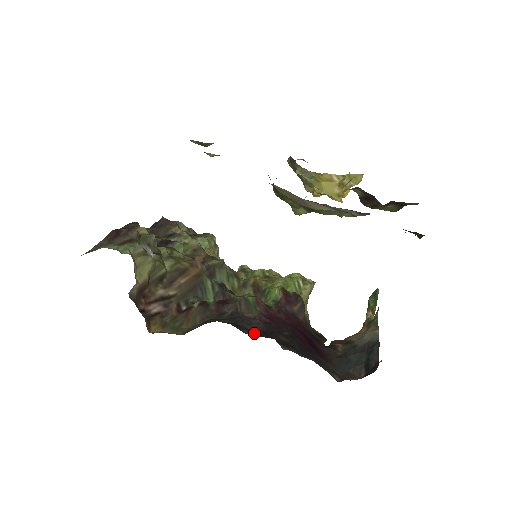
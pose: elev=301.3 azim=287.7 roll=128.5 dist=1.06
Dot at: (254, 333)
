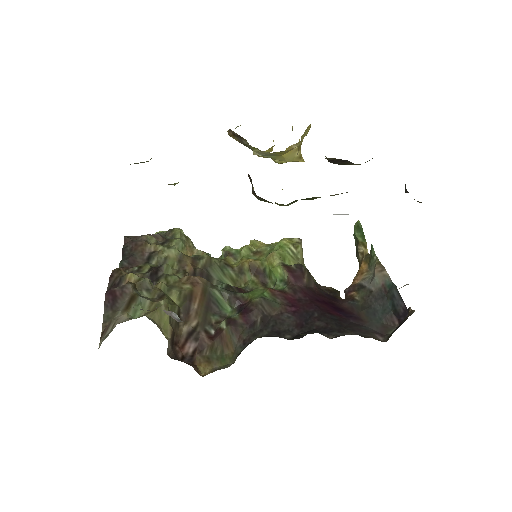
Dot at: (294, 332)
